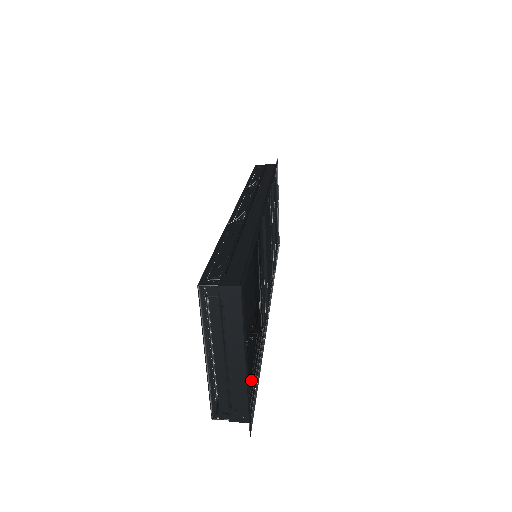
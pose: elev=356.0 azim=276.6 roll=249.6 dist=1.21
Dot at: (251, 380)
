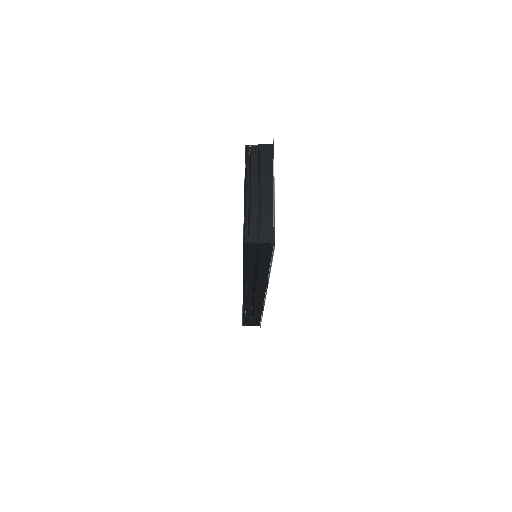
Dot at: occluded
